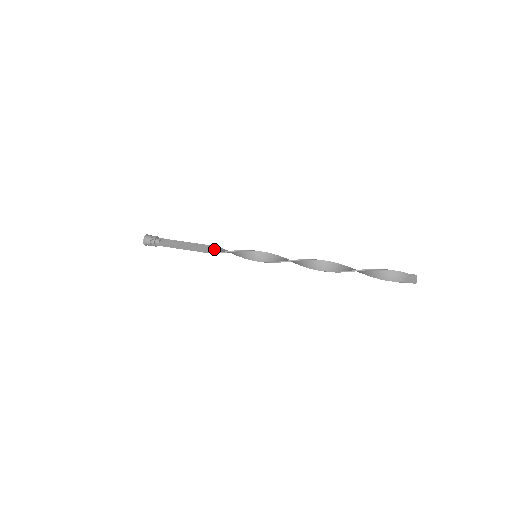
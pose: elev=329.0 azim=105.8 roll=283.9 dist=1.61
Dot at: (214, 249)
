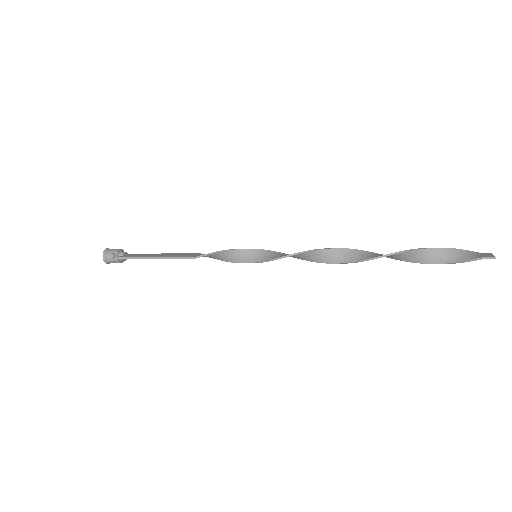
Dot at: (198, 255)
